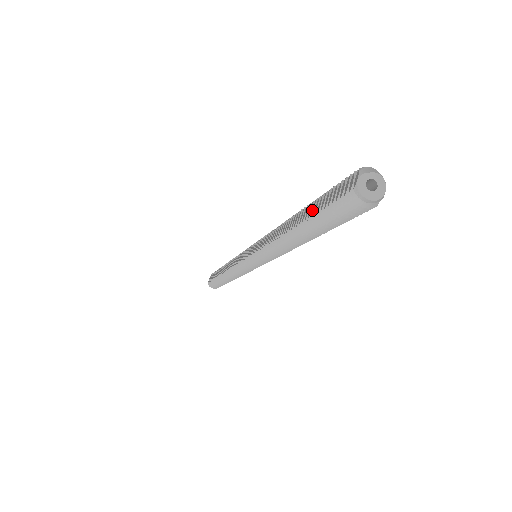
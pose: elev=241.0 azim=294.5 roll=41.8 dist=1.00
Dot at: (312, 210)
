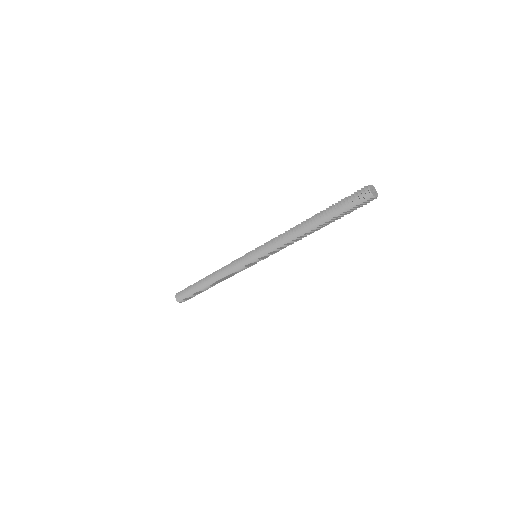
Dot at: (334, 205)
